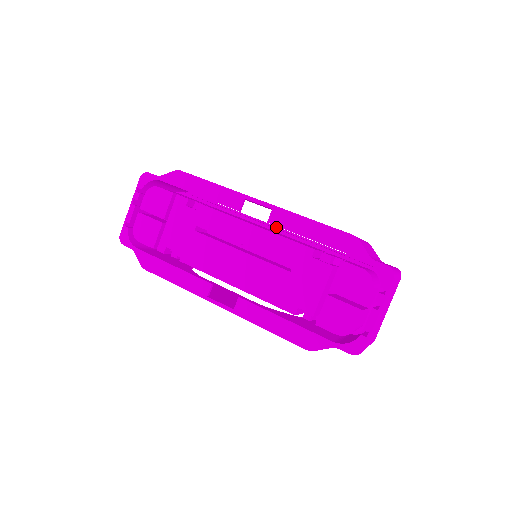
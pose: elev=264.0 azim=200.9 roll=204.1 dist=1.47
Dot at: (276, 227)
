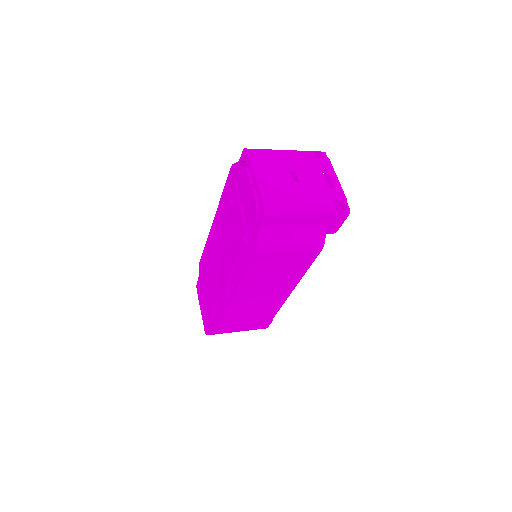
Dot at: occluded
